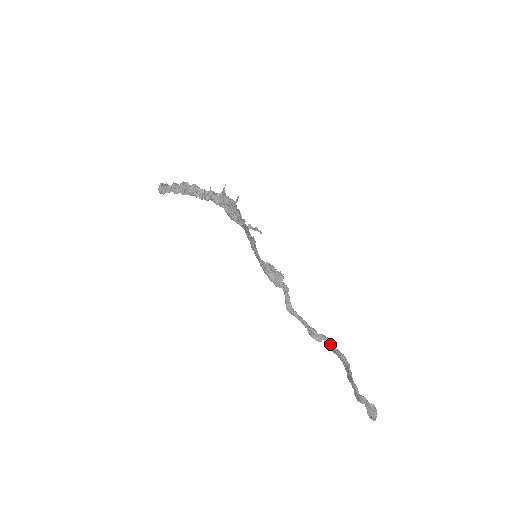
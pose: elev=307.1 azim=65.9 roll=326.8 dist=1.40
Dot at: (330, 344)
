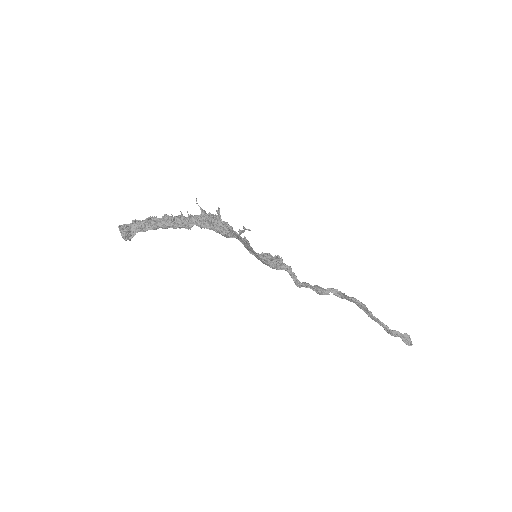
Dot at: (339, 294)
